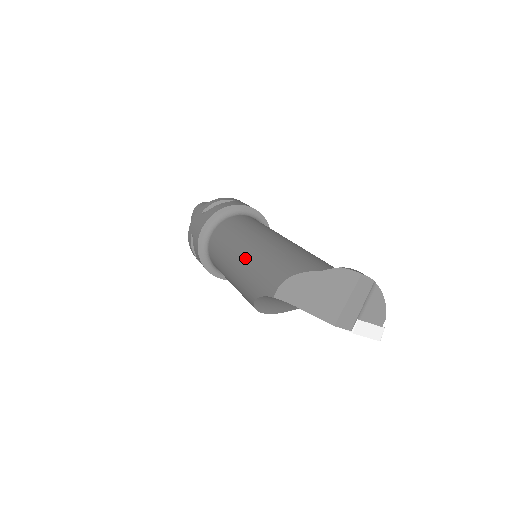
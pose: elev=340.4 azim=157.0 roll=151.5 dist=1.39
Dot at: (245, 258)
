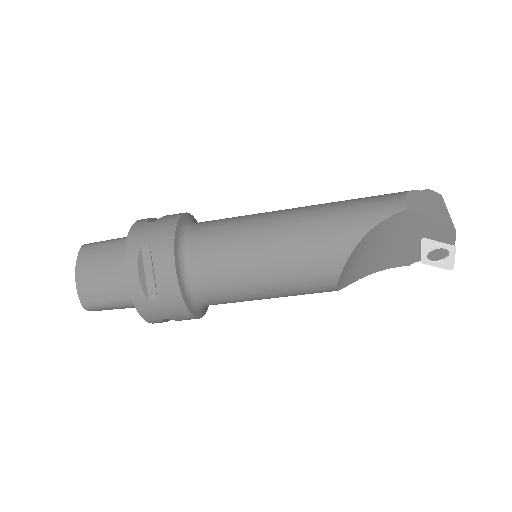
Dot at: (310, 214)
